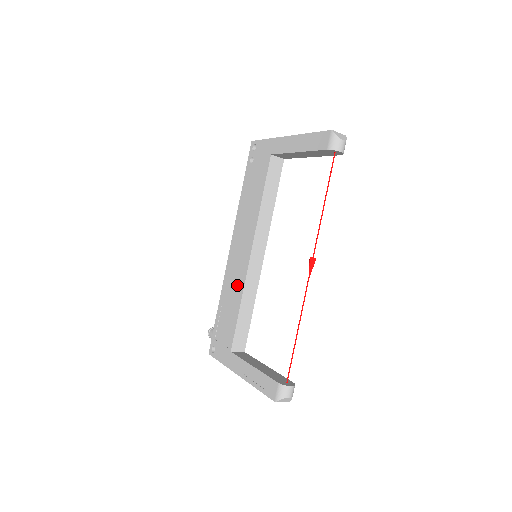
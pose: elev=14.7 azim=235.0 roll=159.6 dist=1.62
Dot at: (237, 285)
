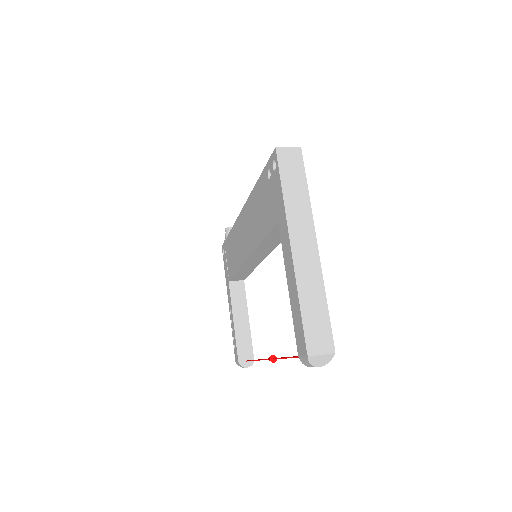
Dot at: (238, 255)
